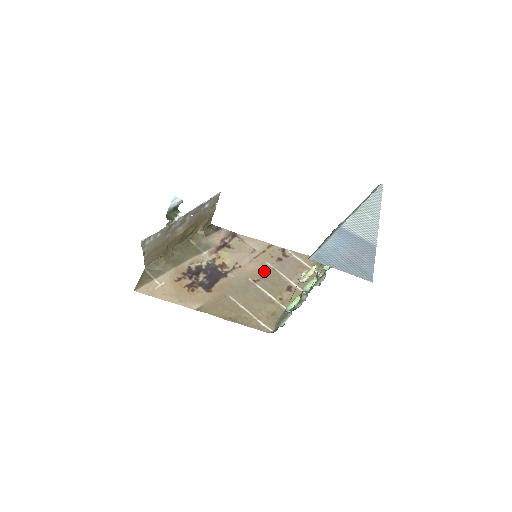
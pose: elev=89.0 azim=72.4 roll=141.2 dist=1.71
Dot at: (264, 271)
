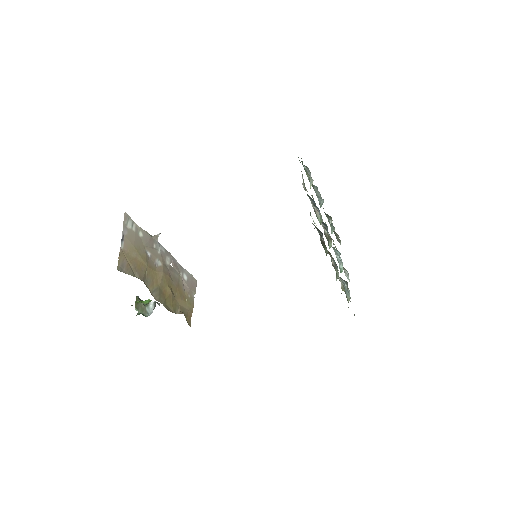
Dot at: occluded
